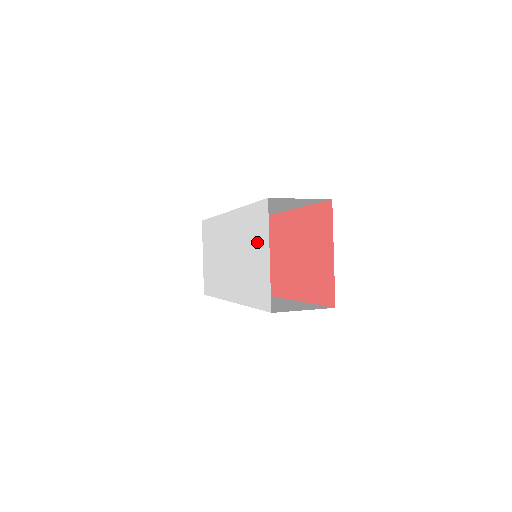
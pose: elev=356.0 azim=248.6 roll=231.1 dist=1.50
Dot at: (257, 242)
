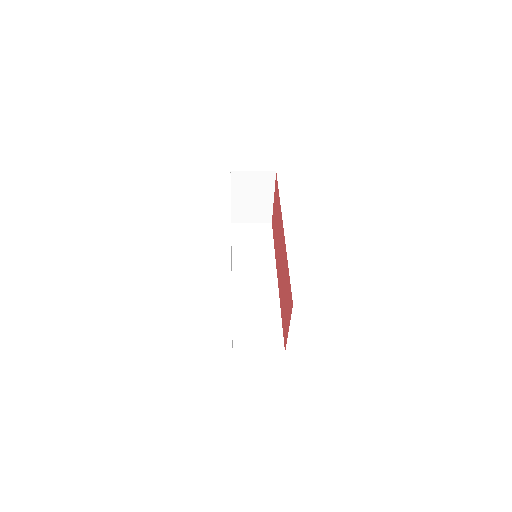
Dot at: occluded
